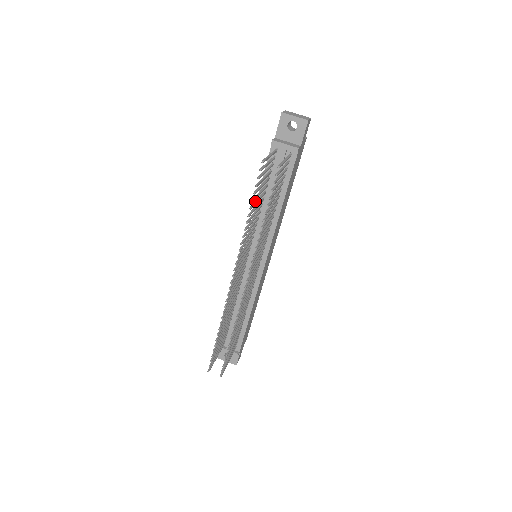
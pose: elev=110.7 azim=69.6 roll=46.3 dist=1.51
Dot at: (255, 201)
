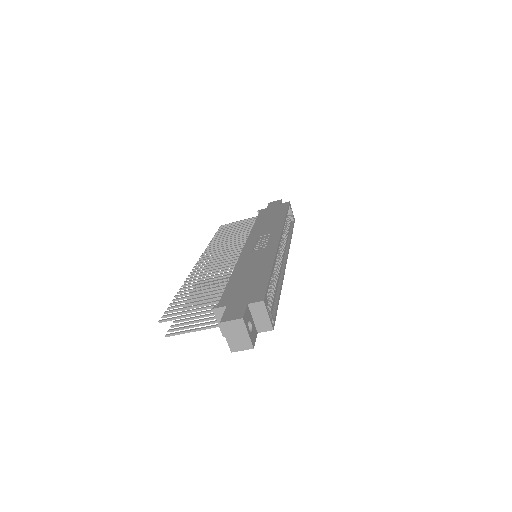
Dot at: (193, 292)
